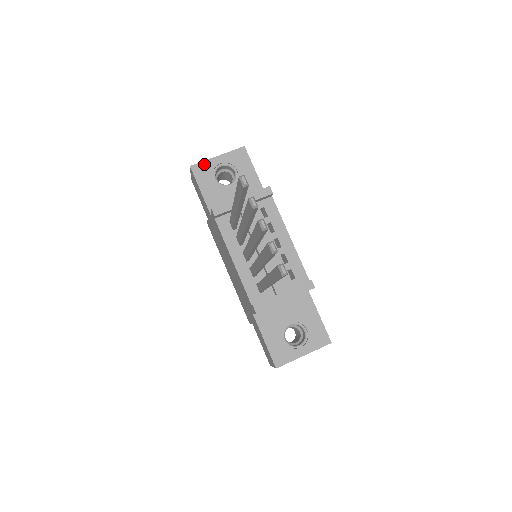
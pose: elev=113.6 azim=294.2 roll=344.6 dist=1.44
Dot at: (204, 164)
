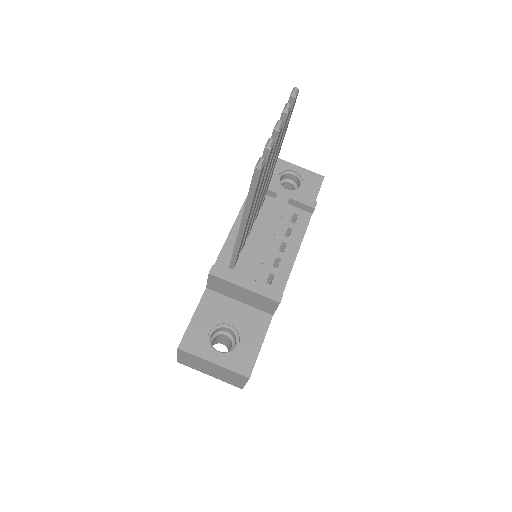
Dot at: (281, 162)
